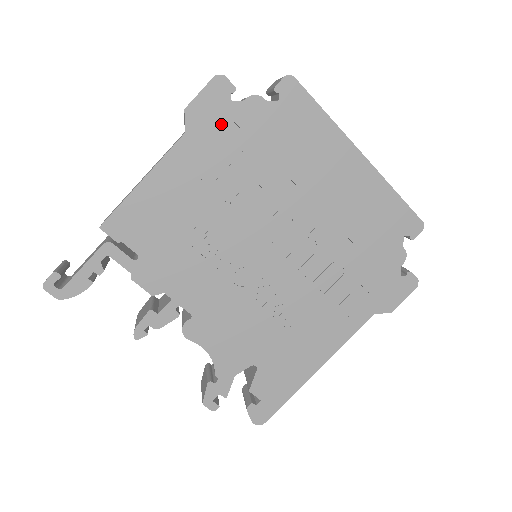
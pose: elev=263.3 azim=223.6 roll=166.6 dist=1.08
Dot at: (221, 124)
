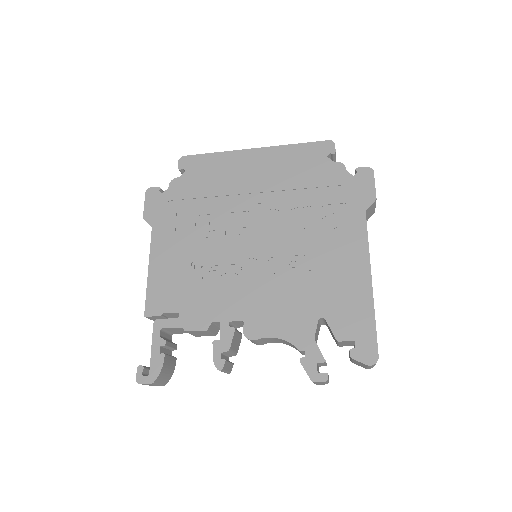
Dot at: (166, 207)
